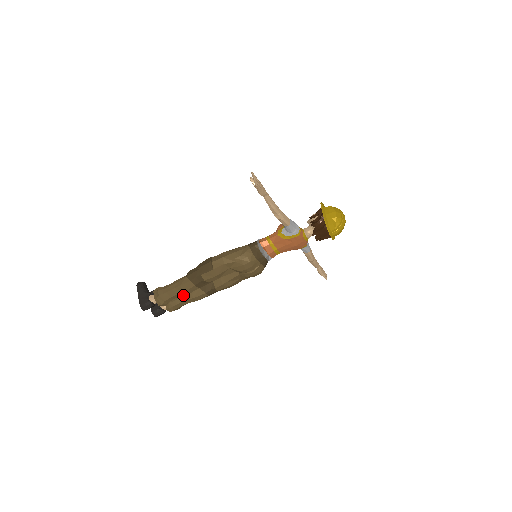
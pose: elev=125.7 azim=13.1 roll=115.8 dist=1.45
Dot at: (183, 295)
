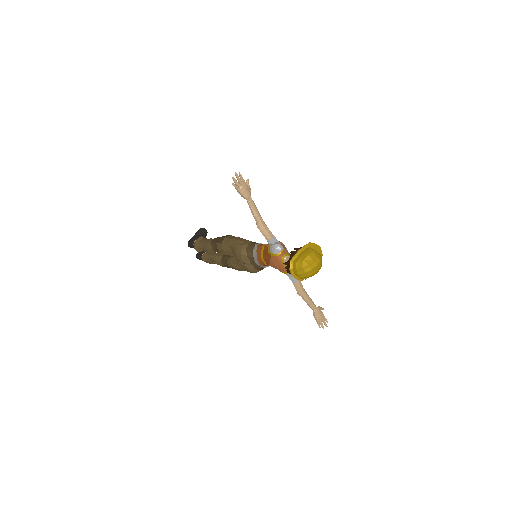
Dot at: (208, 252)
